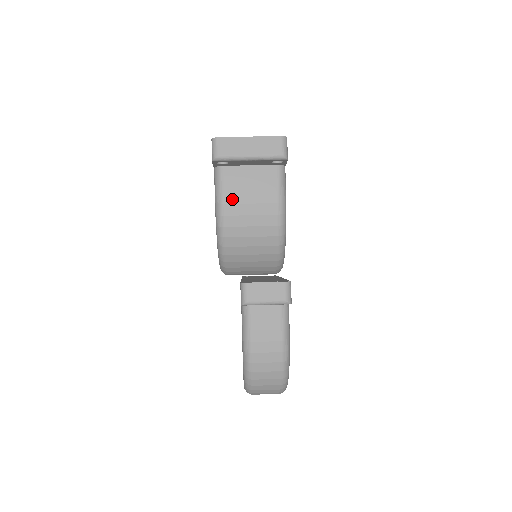
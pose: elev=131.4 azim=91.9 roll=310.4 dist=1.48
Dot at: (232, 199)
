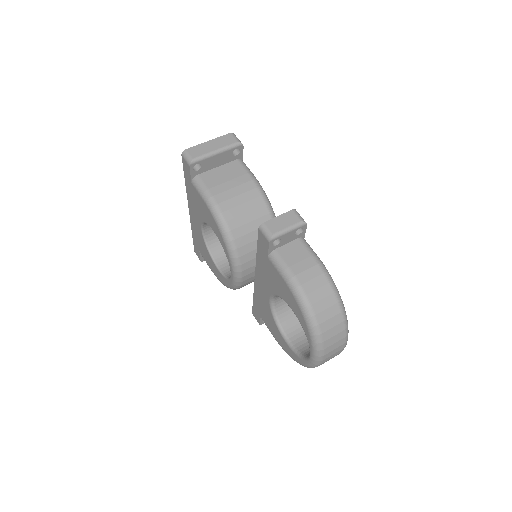
Dot at: (217, 191)
